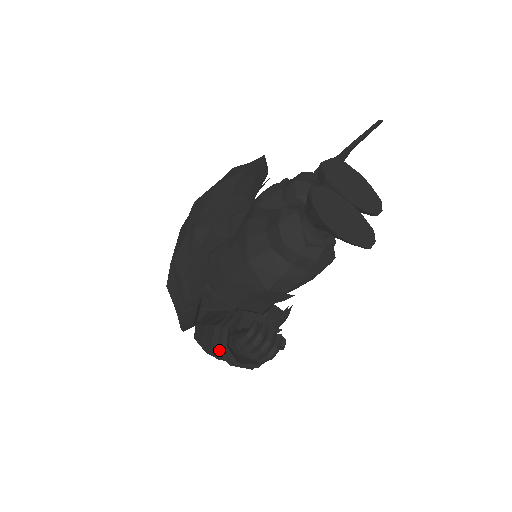
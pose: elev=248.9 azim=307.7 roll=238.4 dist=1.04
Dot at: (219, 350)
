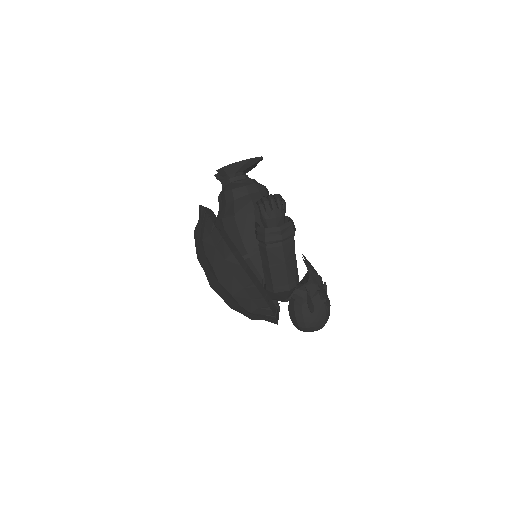
Dot at: (269, 239)
